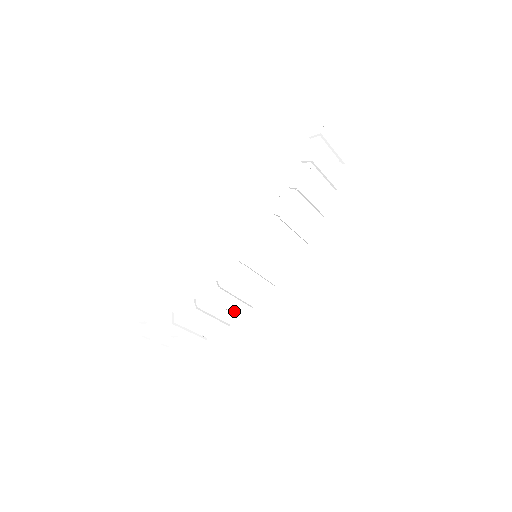
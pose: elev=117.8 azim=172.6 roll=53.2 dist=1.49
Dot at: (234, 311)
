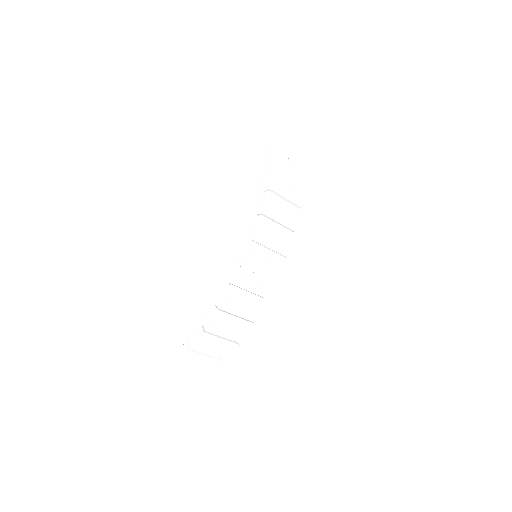
Dot at: (253, 307)
